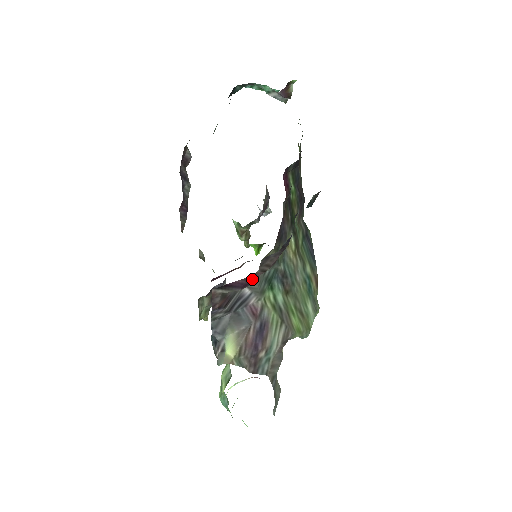
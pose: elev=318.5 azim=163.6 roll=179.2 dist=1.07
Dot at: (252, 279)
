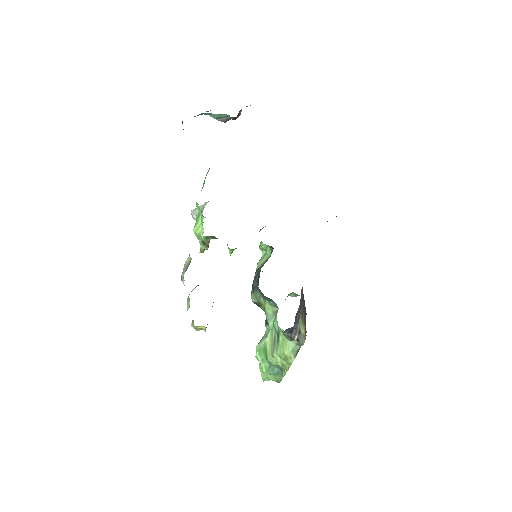
Dot at: occluded
